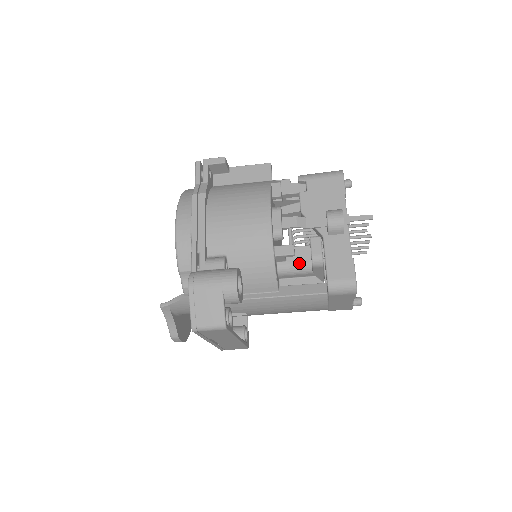
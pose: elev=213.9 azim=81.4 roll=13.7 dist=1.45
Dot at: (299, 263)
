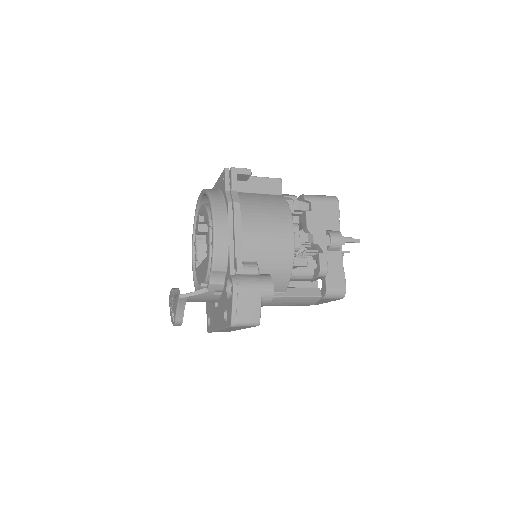
Dot at: (305, 271)
